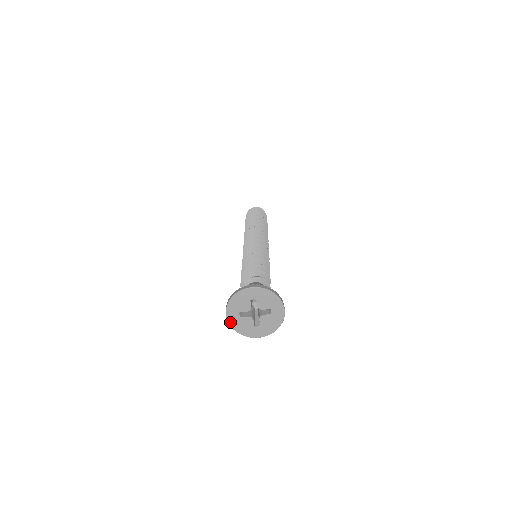
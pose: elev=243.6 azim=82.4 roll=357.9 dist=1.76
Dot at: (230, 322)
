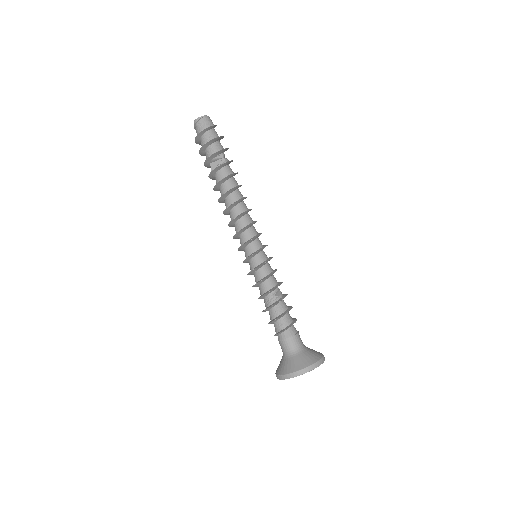
Dot at: occluded
